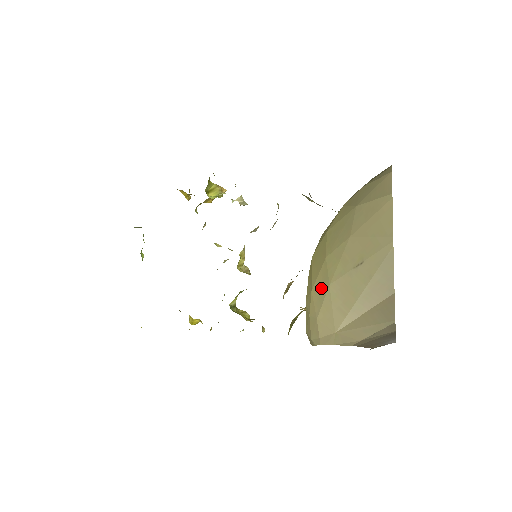
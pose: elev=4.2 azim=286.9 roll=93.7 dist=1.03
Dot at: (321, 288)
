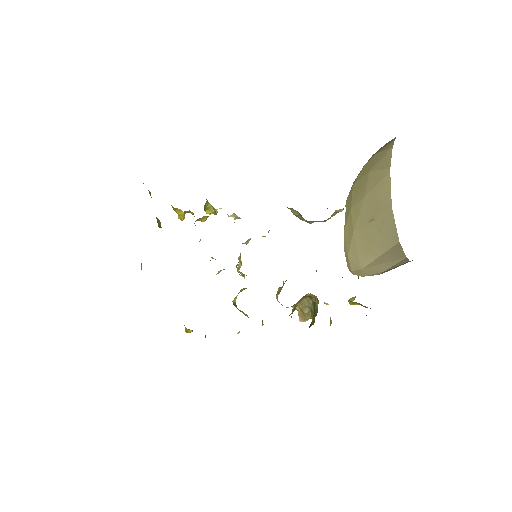
Dot at: (349, 232)
